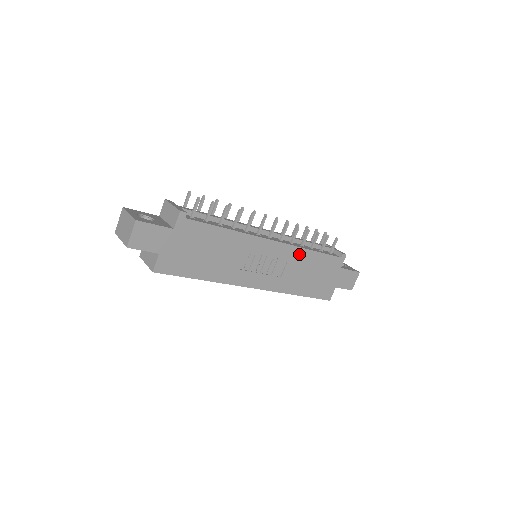
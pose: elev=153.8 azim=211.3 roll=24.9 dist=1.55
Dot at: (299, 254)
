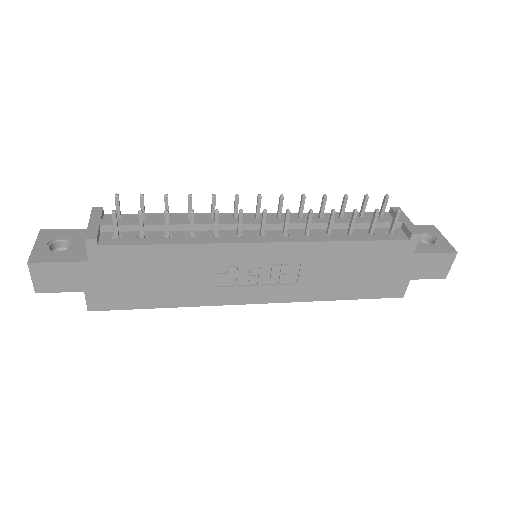
Dot at: (320, 250)
